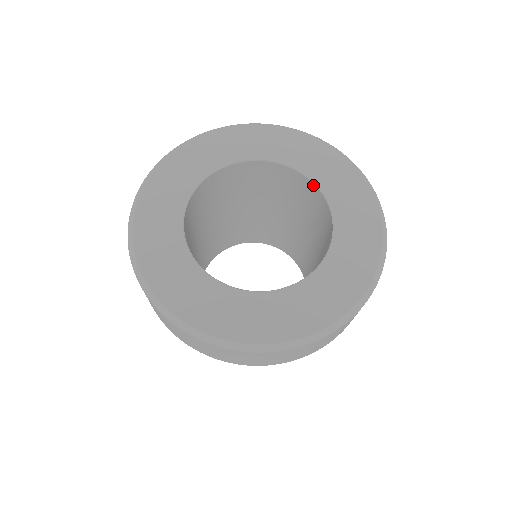
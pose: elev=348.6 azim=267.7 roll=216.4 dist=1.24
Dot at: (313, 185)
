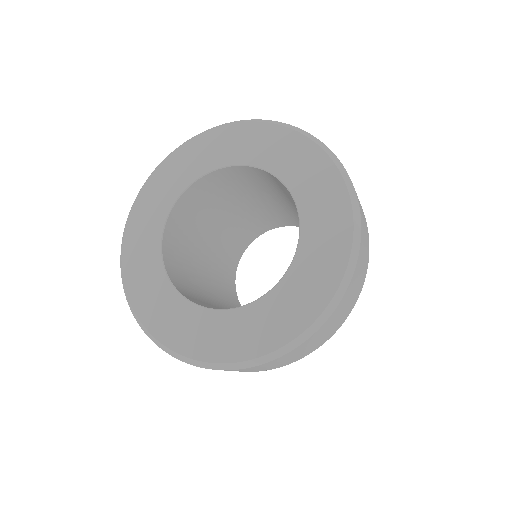
Dot at: (291, 195)
